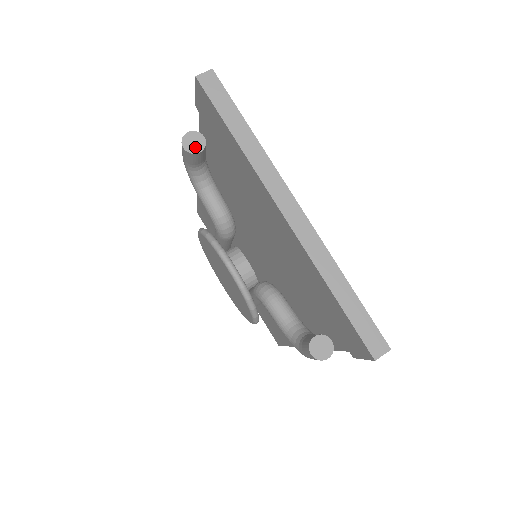
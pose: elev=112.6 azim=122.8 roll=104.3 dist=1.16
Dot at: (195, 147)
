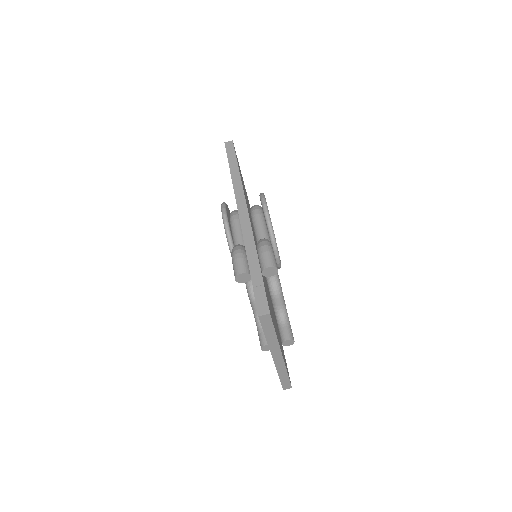
Dot at: (243, 280)
